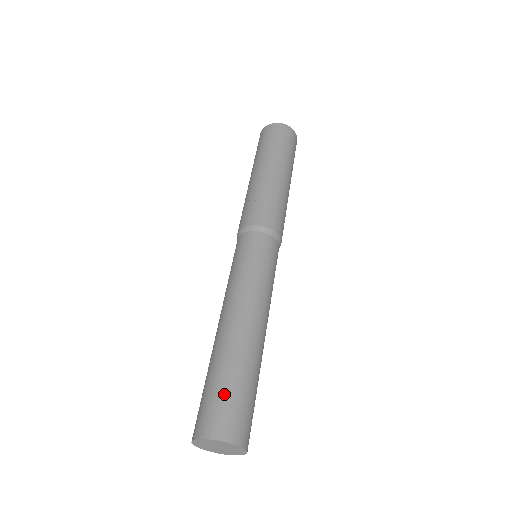
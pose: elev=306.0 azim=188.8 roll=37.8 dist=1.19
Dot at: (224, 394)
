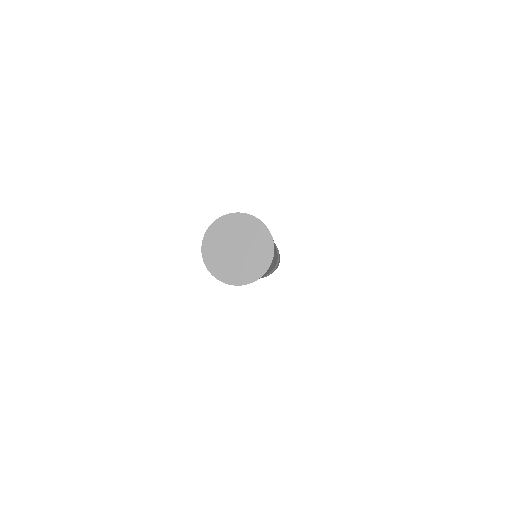
Dot at: occluded
